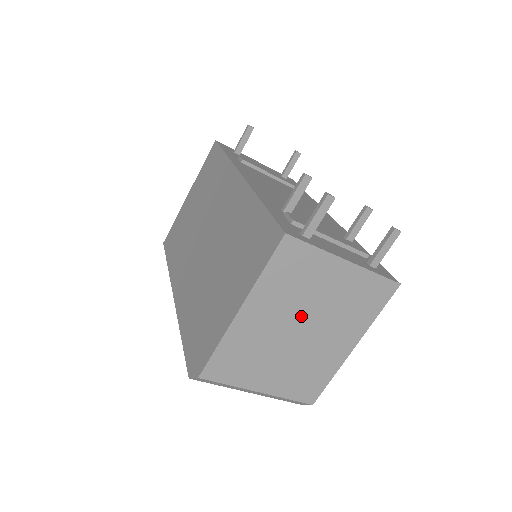
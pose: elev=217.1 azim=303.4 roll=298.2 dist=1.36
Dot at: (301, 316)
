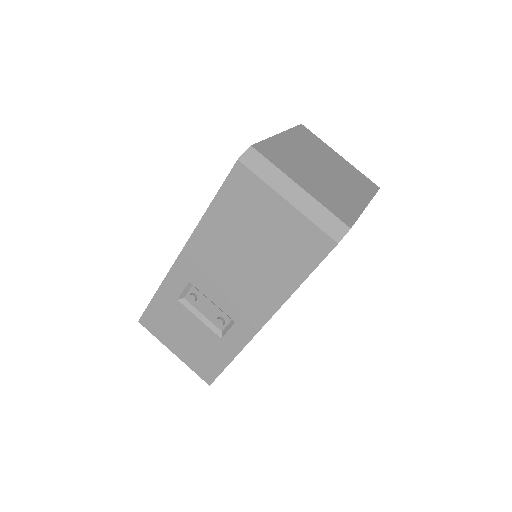
Dot at: (320, 162)
